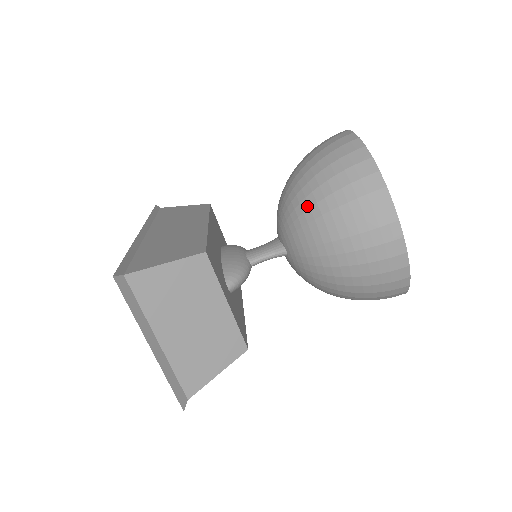
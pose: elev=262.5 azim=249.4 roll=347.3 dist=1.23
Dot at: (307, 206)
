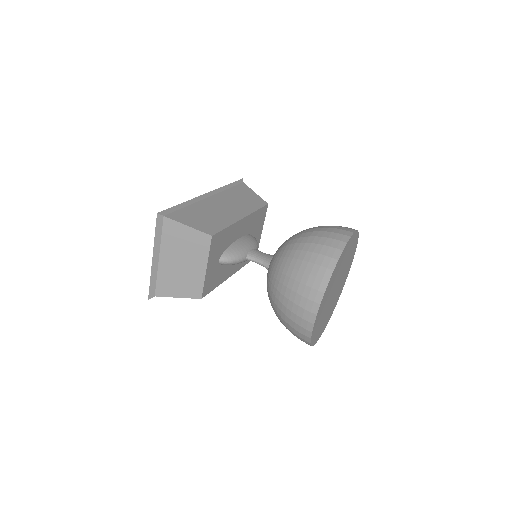
Dot at: (288, 255)
